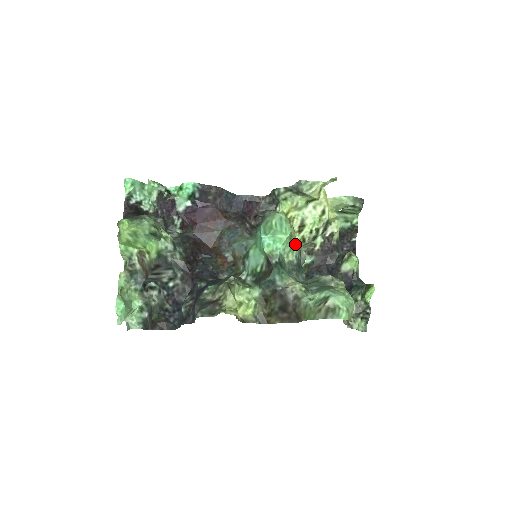
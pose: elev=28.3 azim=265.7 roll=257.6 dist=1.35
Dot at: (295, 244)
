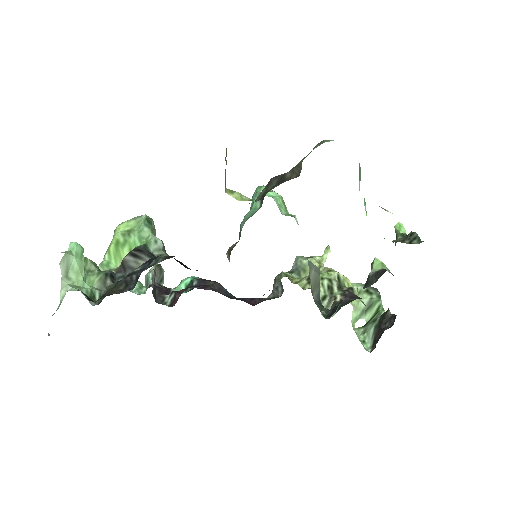
Dot at: (292, 215)
